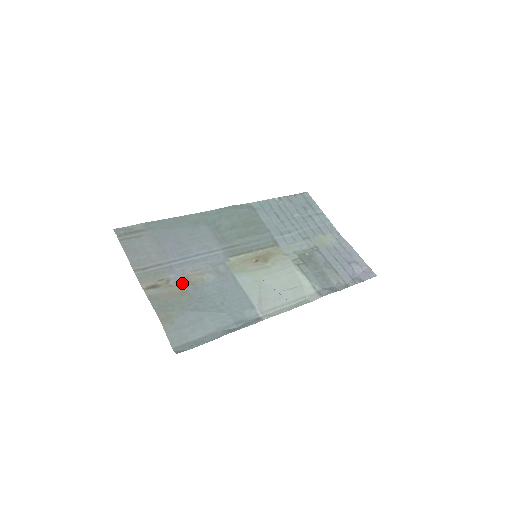
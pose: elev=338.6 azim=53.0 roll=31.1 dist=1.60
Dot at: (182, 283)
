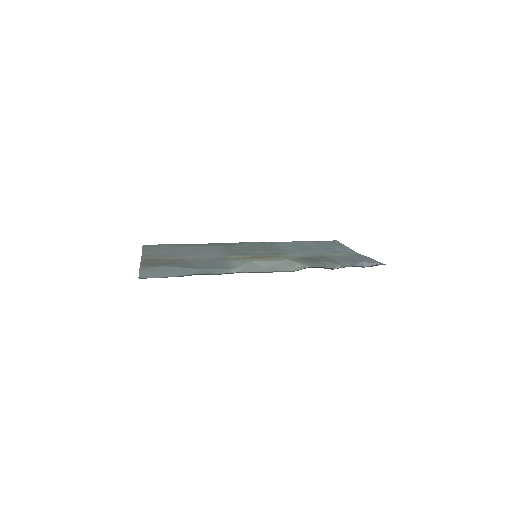
Dot at: (176, 260)
